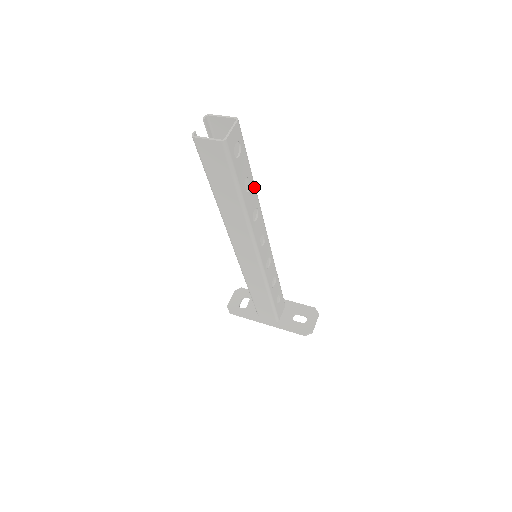
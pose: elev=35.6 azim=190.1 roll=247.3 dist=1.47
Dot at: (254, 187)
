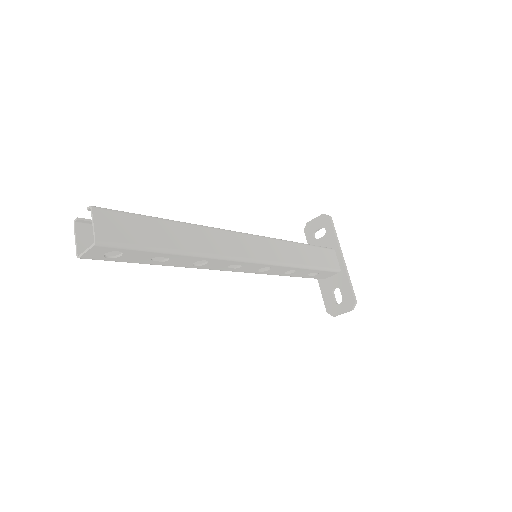
Dot at: (182, 255)
